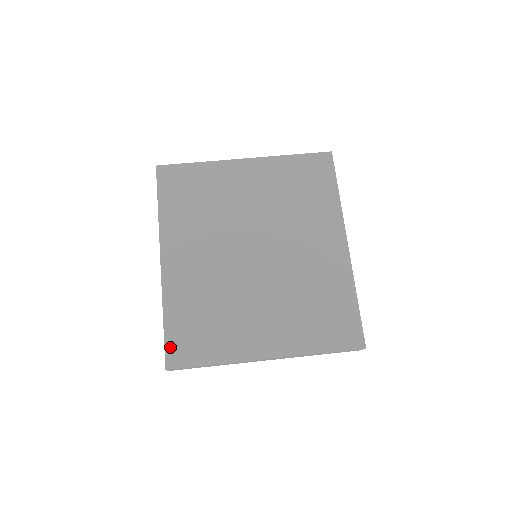
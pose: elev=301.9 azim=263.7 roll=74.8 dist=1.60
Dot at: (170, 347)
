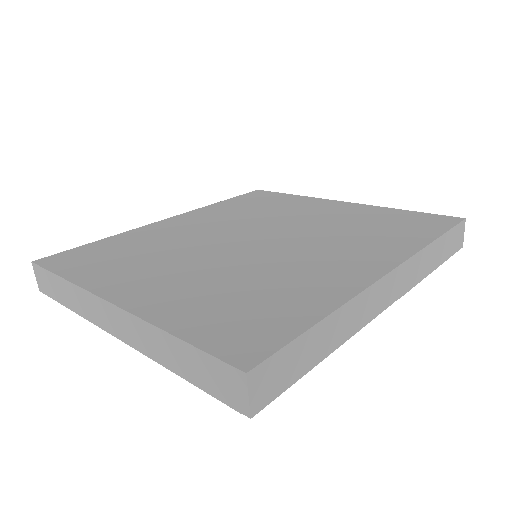
Dot at: (66, 253)
